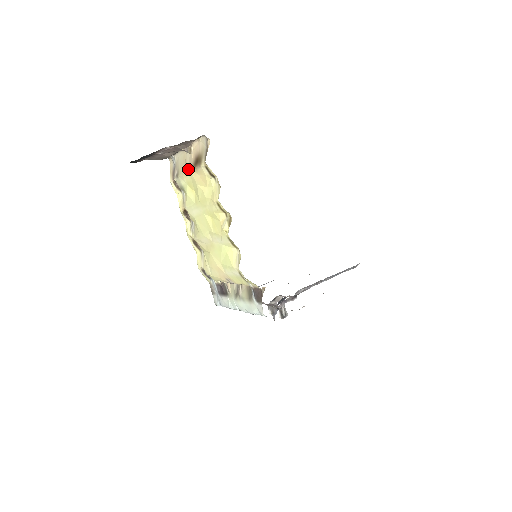
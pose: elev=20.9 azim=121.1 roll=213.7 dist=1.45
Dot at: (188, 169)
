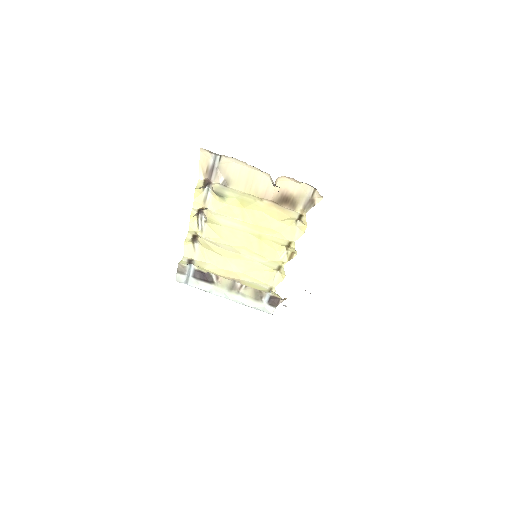
Dot at: (262, 196)
